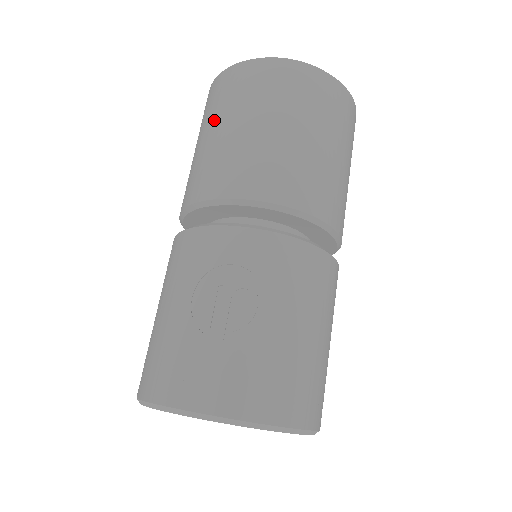
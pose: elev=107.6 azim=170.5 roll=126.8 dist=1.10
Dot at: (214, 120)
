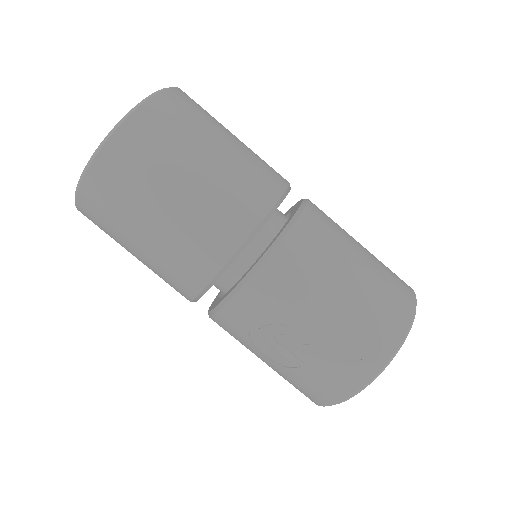
Dot at: occluded
